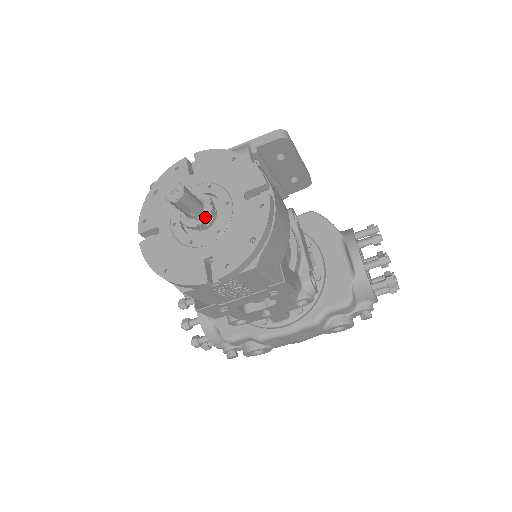
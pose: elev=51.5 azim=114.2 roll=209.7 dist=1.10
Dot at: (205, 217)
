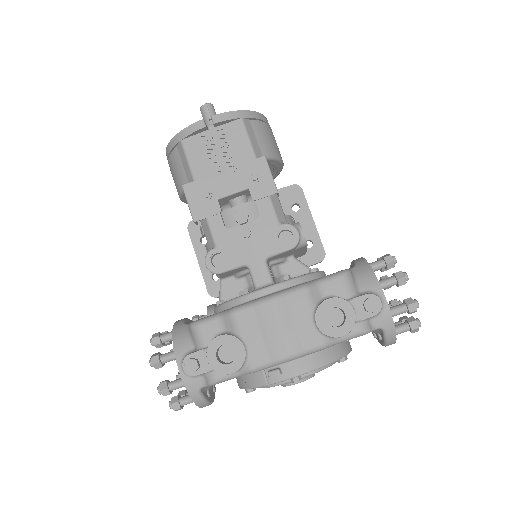
Dot at: occluded
